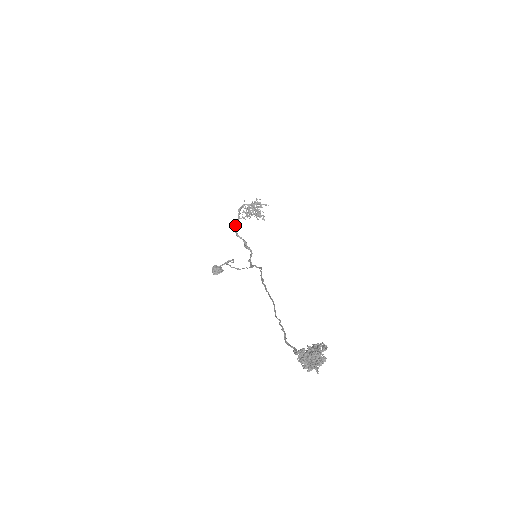
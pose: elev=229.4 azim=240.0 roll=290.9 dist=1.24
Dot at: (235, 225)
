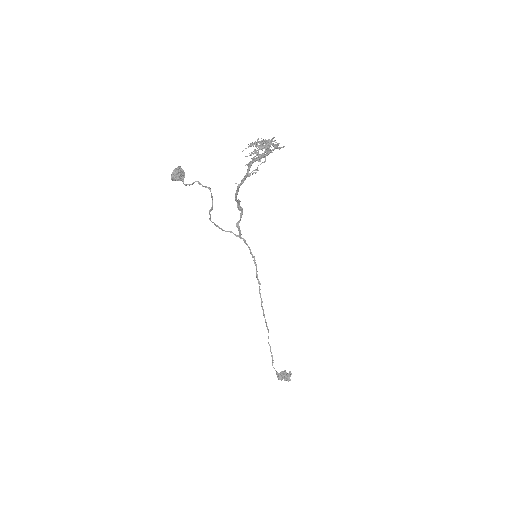
Dot at: (238, 189)
